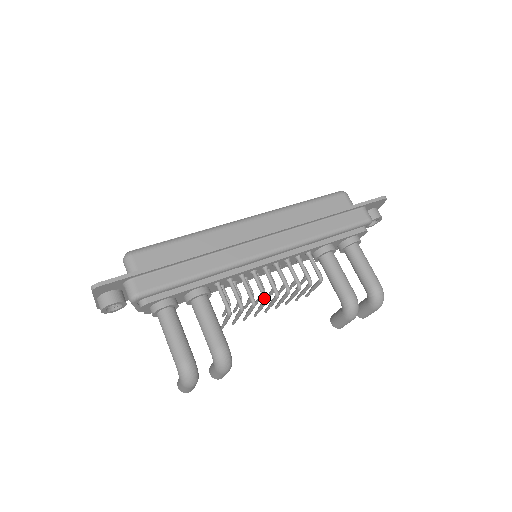
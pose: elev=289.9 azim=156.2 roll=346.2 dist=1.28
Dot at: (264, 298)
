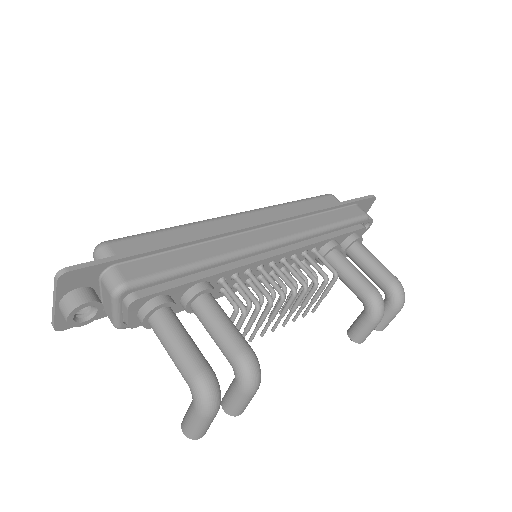
Dot at: (281, 294)
